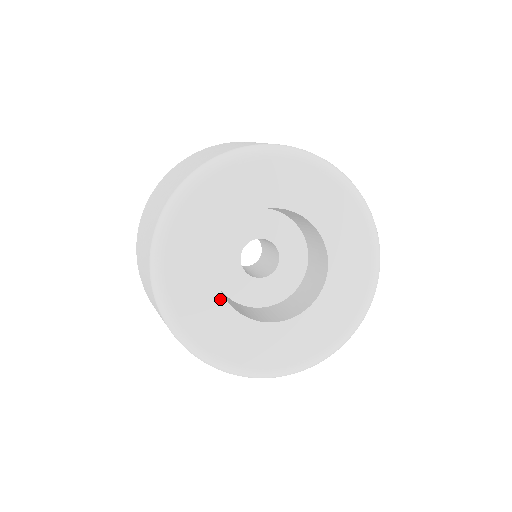
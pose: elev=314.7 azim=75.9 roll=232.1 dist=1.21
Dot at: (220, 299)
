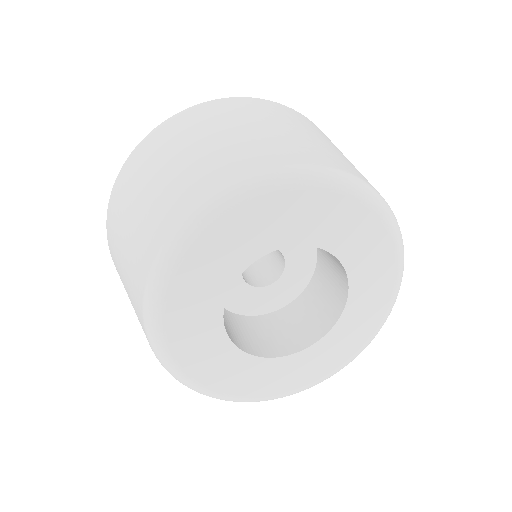
Dot at: (234, 351)
